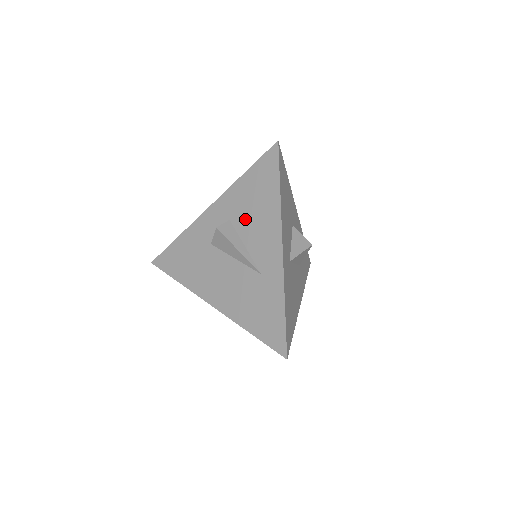
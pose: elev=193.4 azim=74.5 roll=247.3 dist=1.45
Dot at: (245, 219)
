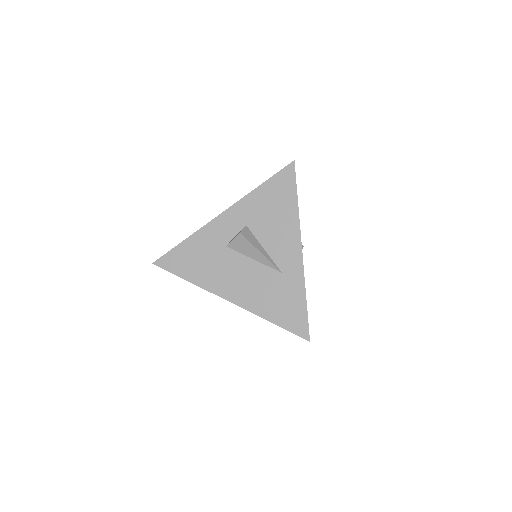
Dot at: (263, 225)
